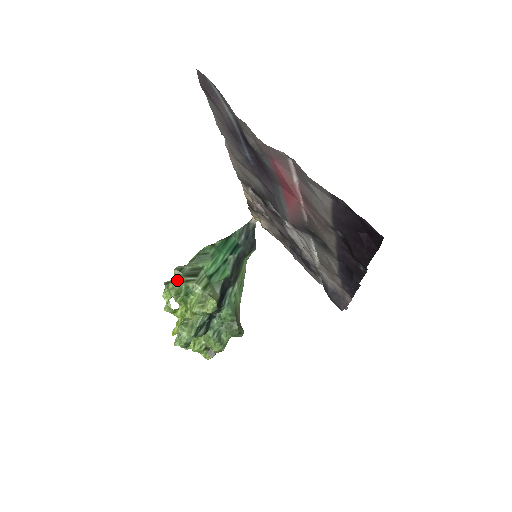
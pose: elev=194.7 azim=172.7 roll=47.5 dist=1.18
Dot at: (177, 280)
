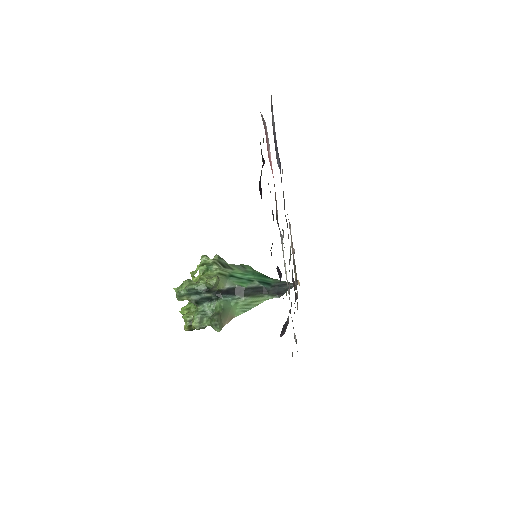
Dot at: (212, 259)
